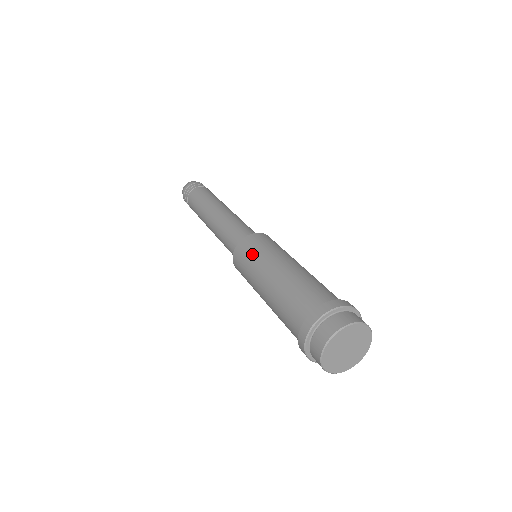
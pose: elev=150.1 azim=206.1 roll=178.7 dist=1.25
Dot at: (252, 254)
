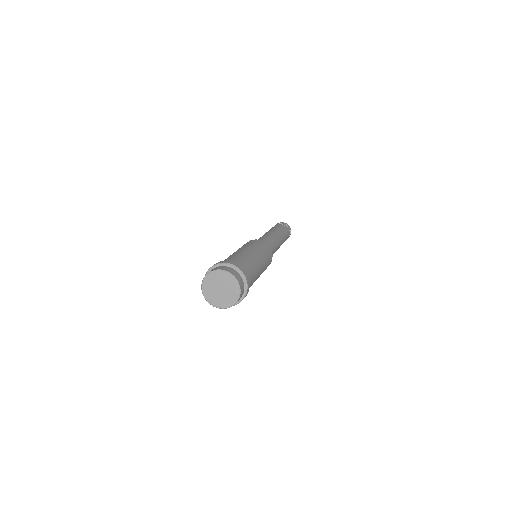
Dot at: (249, 244)
